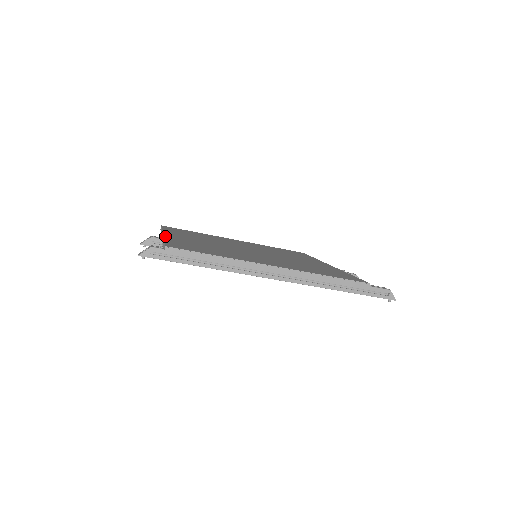
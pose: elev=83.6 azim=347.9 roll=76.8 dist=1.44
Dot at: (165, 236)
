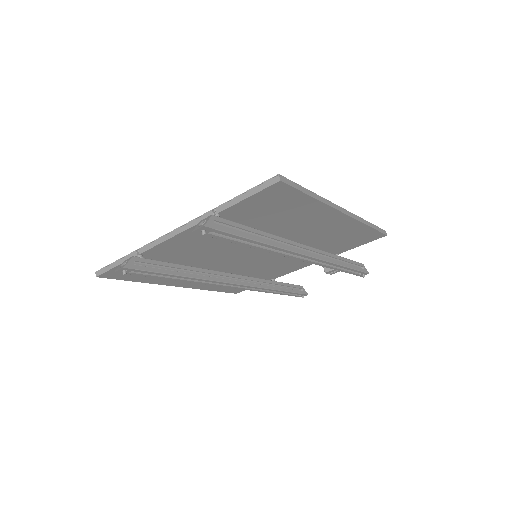
Dot at: (196, 219)
